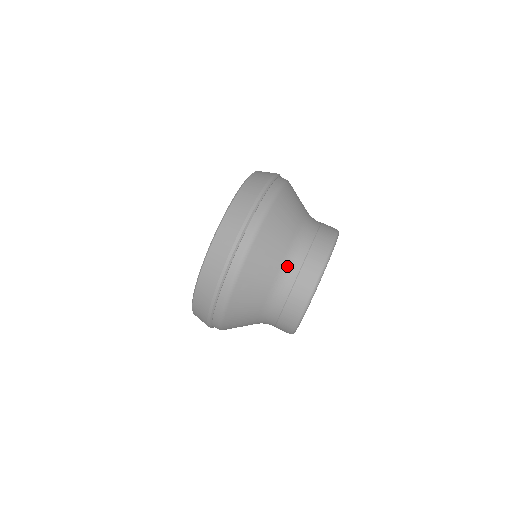
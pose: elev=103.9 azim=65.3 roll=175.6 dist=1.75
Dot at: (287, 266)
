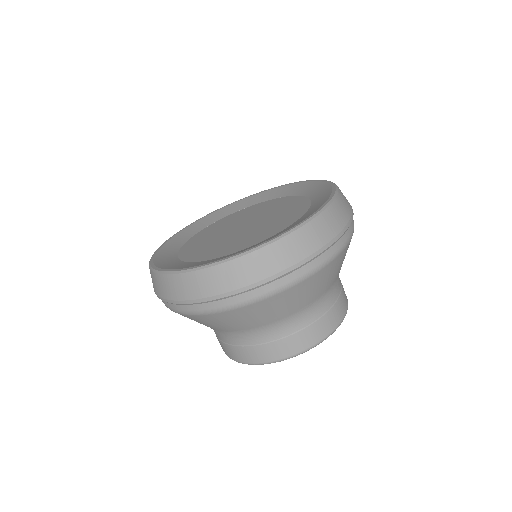
Dot at: (264, 330)
